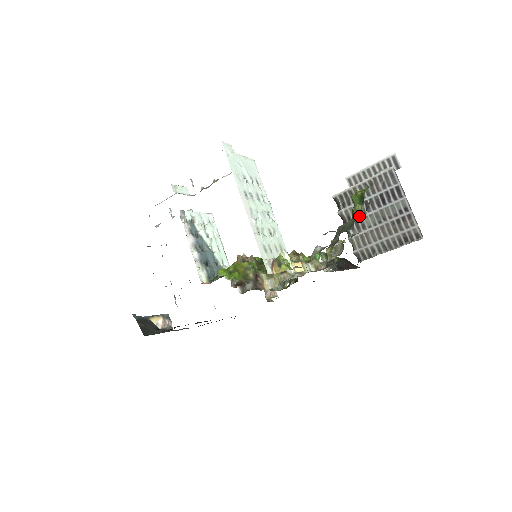
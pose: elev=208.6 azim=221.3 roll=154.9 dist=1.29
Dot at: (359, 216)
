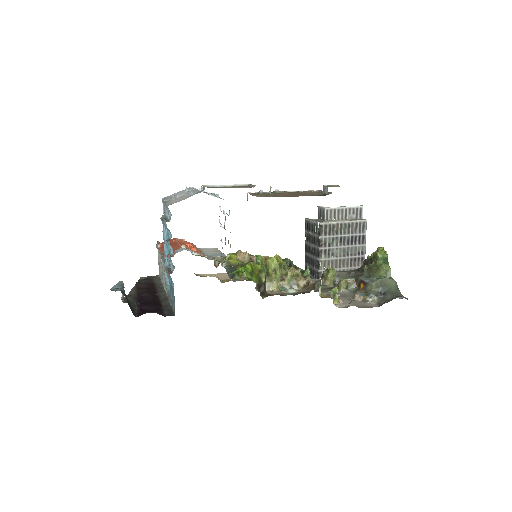
Dot at: (387, 274)
